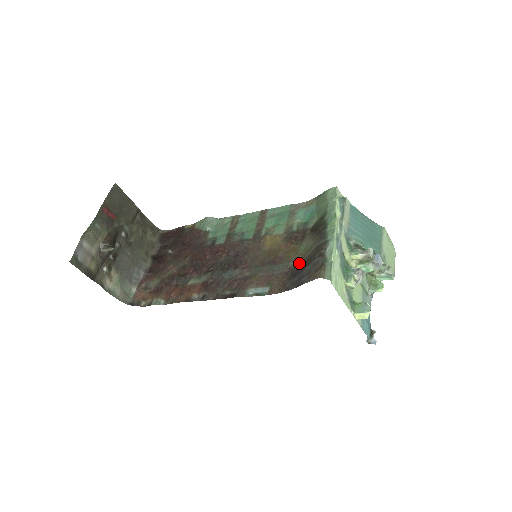
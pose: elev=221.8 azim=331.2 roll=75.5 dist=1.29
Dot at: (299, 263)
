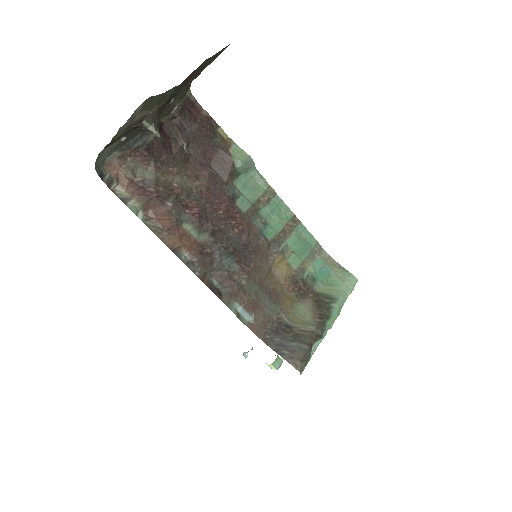
Dot at: (288, 323)
